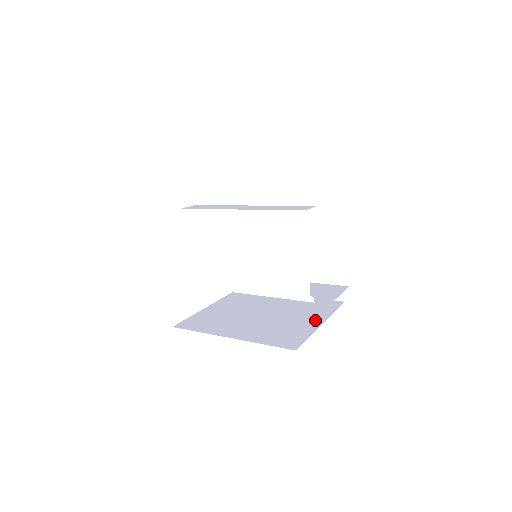
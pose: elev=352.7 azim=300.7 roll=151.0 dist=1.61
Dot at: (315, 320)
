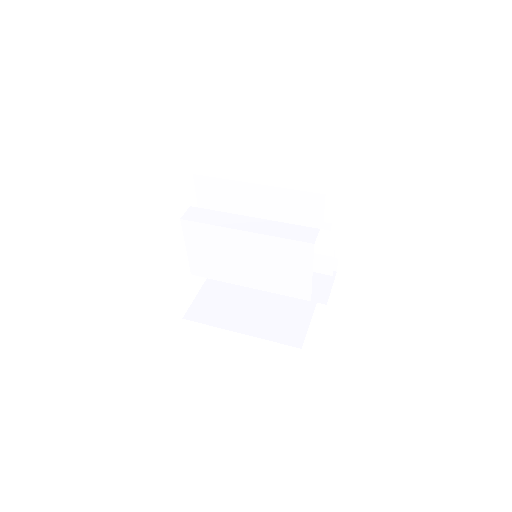
Dot at: (308, 302)
